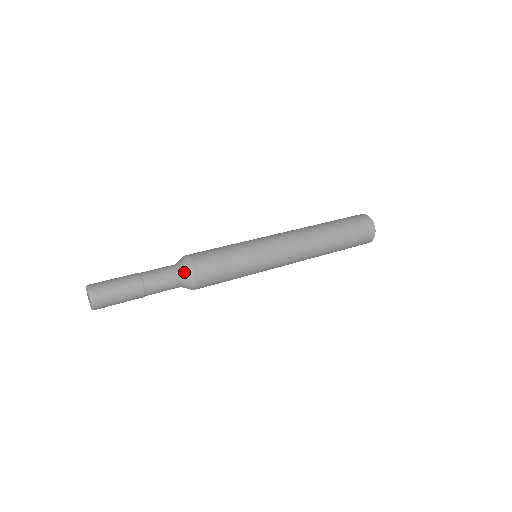
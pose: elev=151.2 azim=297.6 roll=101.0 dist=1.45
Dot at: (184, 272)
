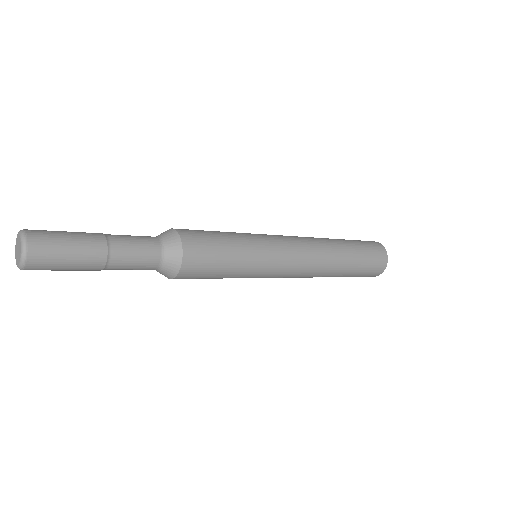
Dot at: (168, 258)
